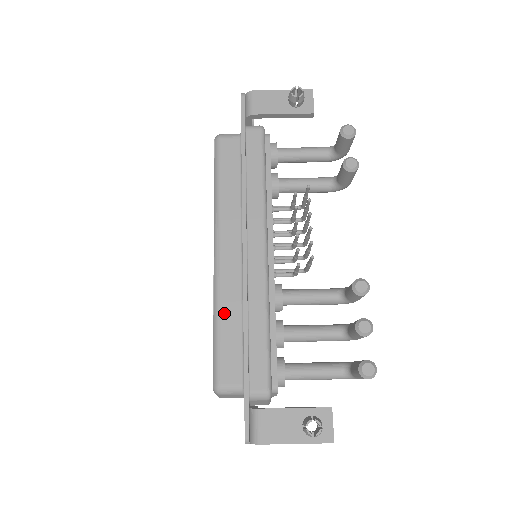
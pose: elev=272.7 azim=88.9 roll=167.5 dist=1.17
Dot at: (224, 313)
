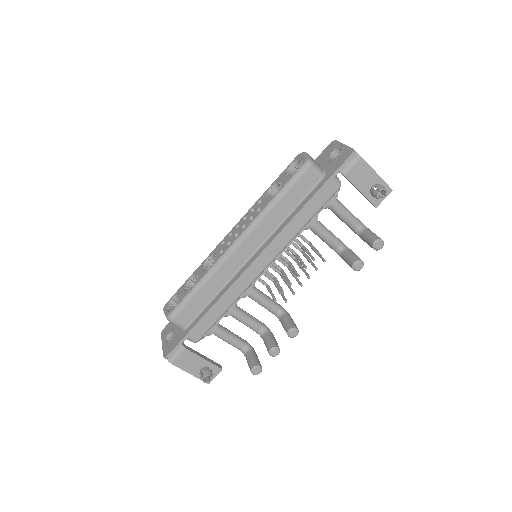
Dot at: (209, 284)
